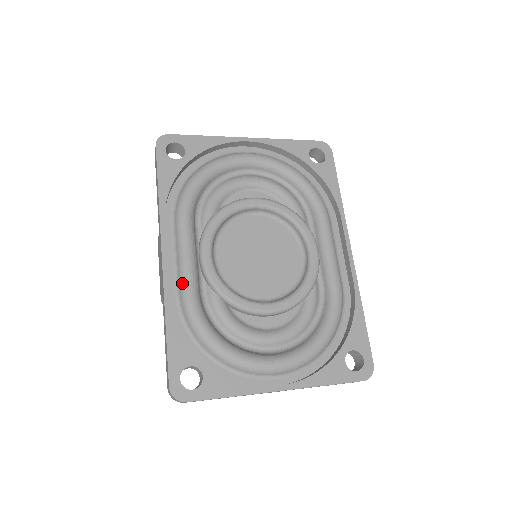
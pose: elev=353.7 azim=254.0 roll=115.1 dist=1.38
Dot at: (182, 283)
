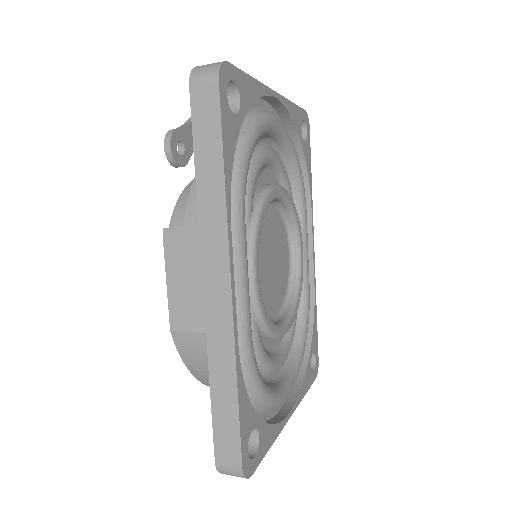
Dot at: (241, 320)
